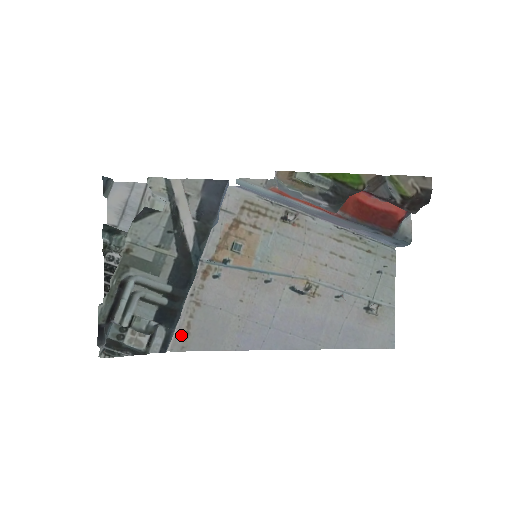
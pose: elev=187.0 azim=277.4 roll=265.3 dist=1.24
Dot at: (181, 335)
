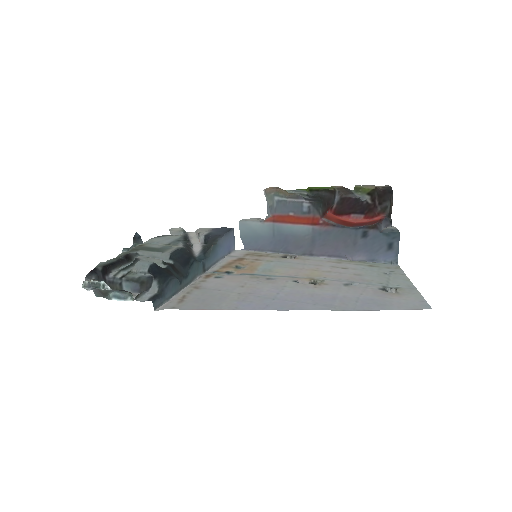
Dot at: (174, 301)
